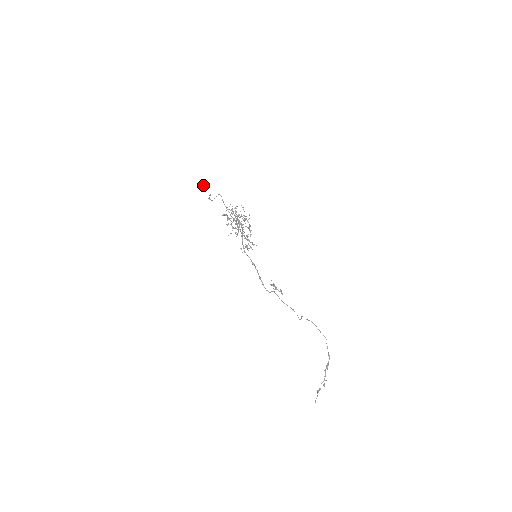
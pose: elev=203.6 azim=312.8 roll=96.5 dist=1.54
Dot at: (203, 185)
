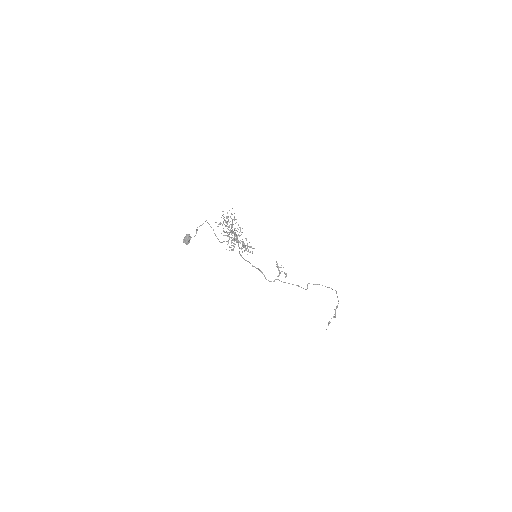
Dot at: (184, 240)
